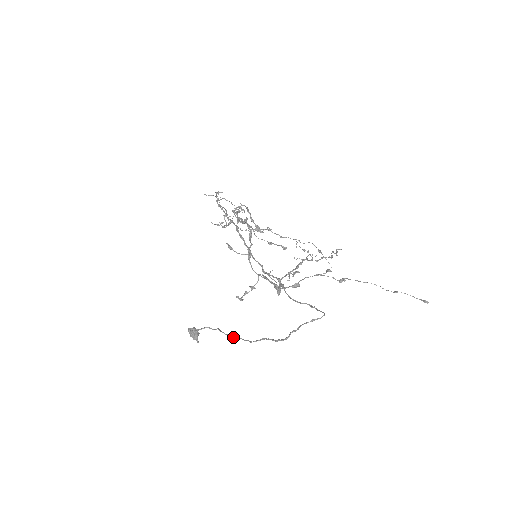
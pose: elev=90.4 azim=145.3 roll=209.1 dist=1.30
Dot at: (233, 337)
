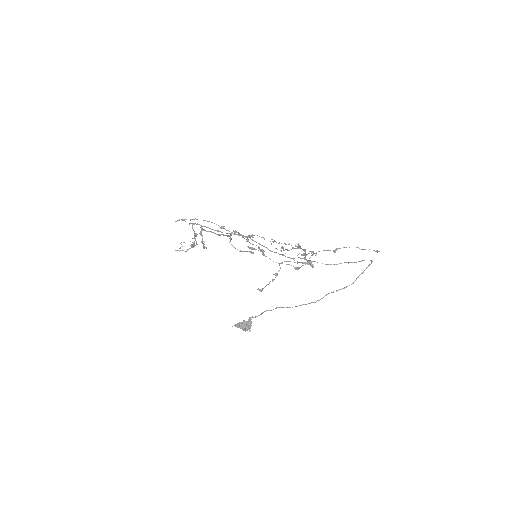
Dot at: occluded
